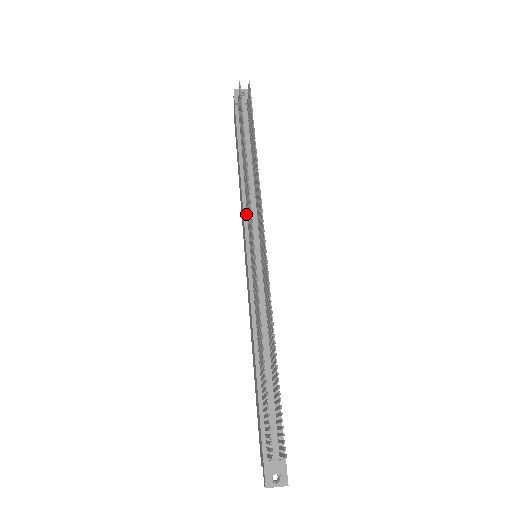
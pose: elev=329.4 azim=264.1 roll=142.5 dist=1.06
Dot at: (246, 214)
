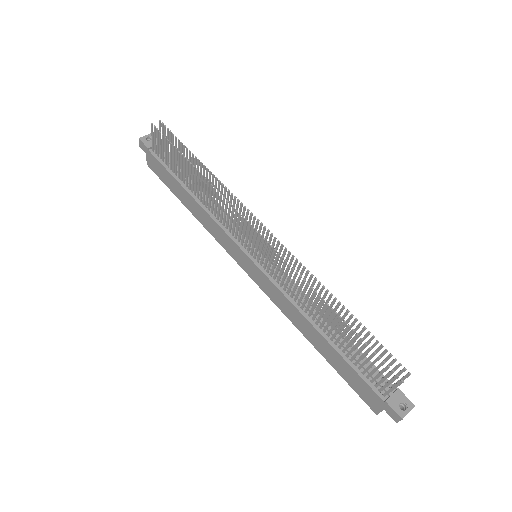
Dot at: (224, 228)
